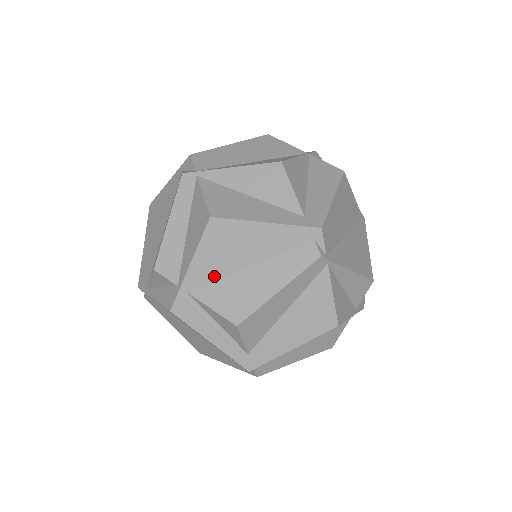
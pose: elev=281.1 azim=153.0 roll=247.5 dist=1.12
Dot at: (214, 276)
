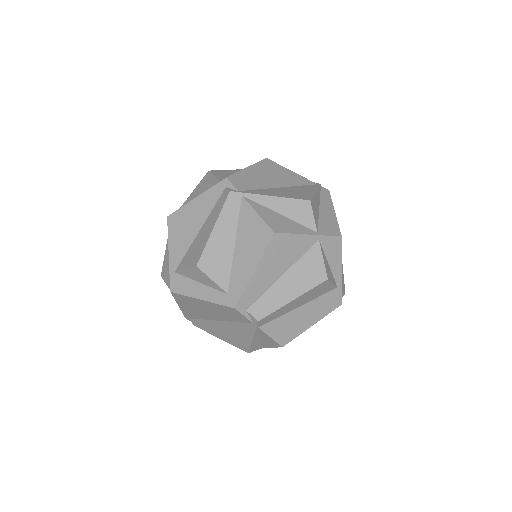
Dot at: (184, 251)
